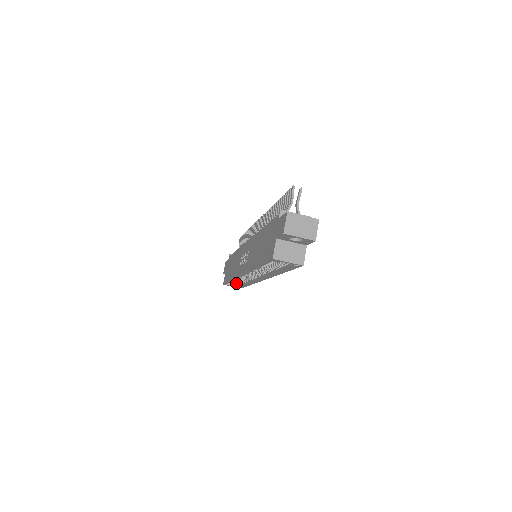
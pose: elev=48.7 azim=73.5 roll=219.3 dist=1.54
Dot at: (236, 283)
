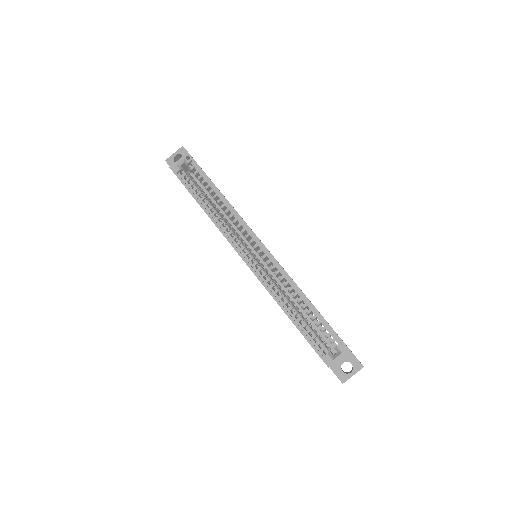
Dot at: (334, 348)
